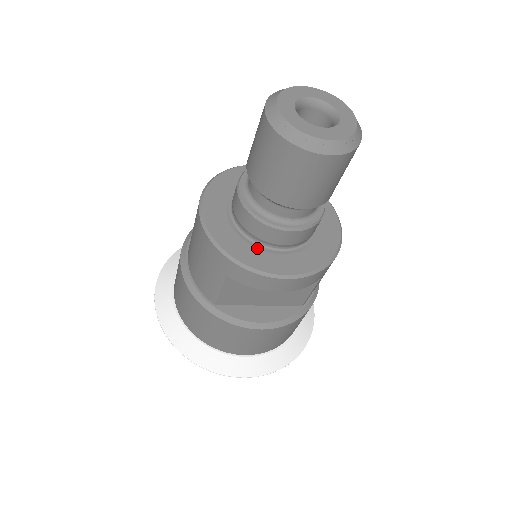
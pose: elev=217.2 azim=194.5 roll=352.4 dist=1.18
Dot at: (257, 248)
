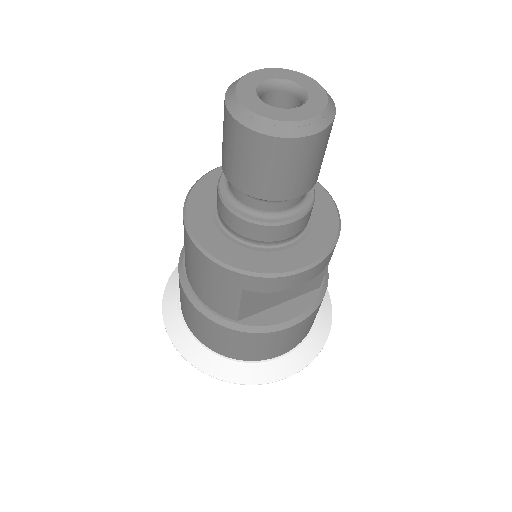
Dot at: (263, 251)
